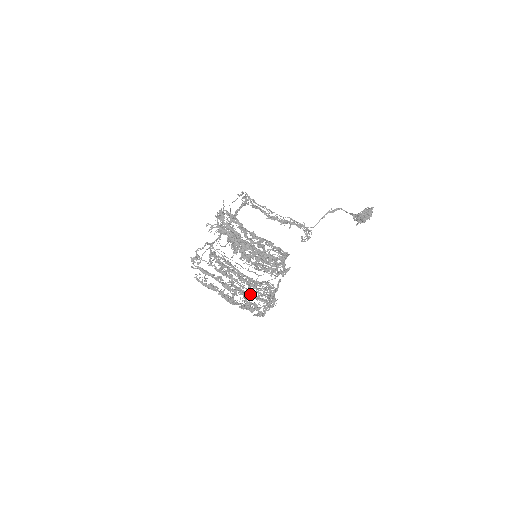
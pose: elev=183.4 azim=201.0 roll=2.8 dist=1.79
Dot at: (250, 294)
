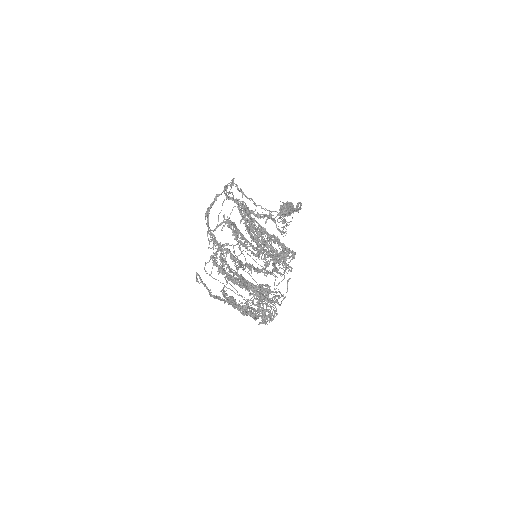
Dot at: occluded
